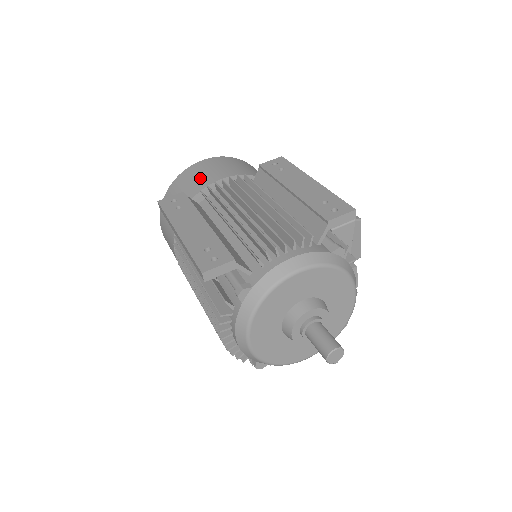
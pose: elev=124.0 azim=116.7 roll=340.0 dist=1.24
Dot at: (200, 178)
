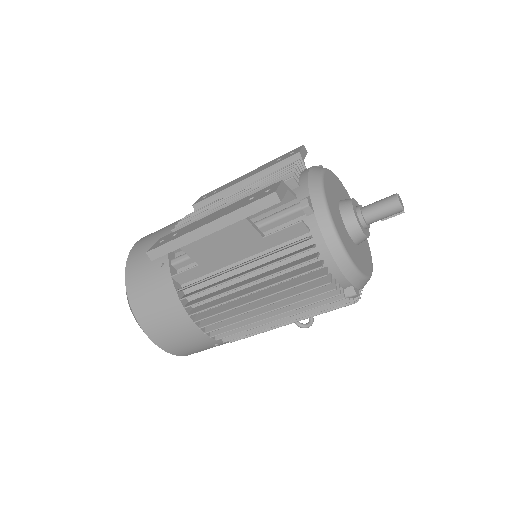
Dot at: (155, 238)
